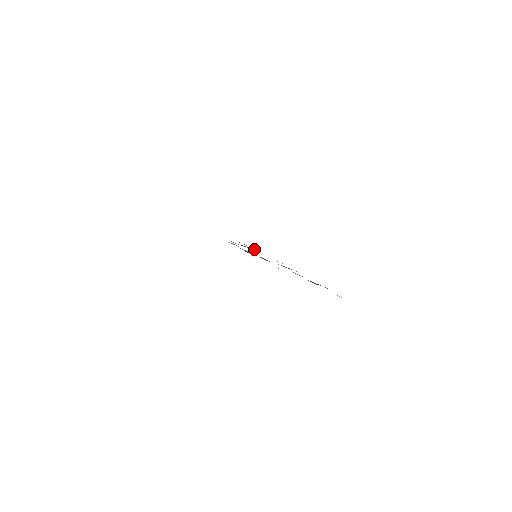
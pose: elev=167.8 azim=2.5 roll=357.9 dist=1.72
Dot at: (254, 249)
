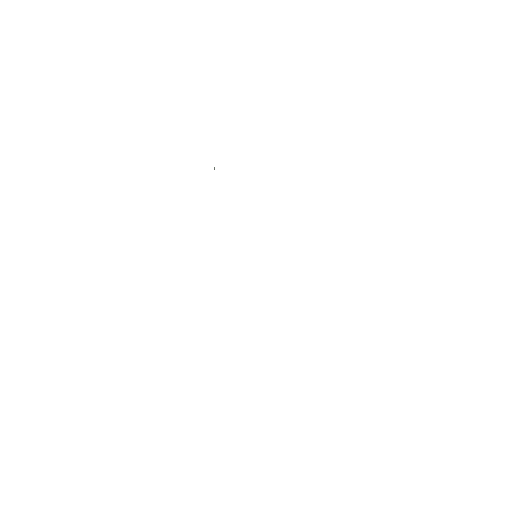
Dot at: occluded
